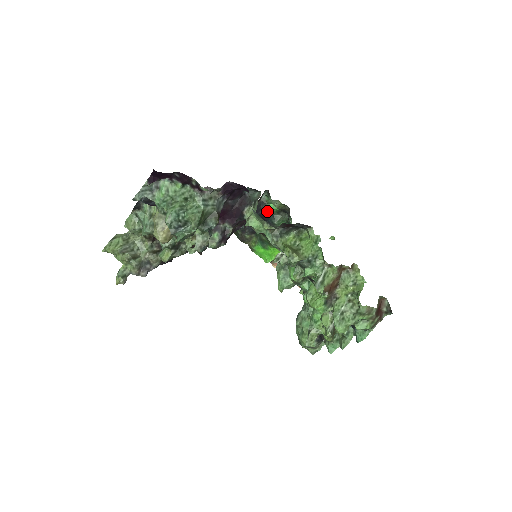
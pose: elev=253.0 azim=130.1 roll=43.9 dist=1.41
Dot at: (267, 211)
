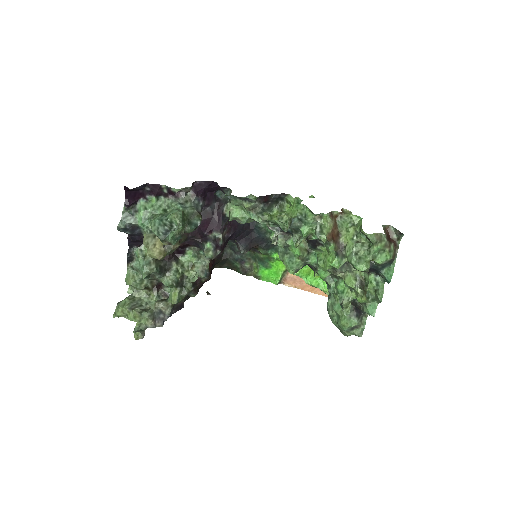
Dot at: occluded
